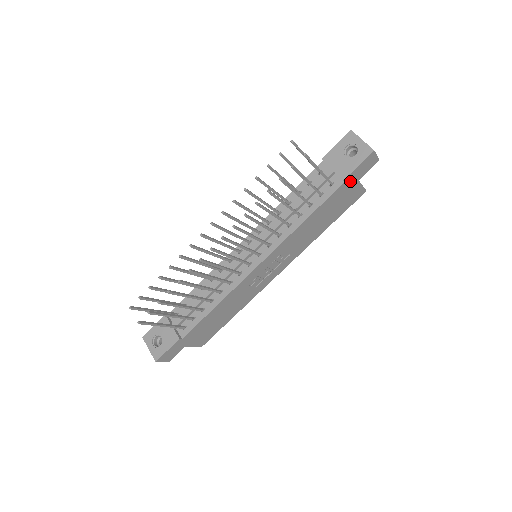
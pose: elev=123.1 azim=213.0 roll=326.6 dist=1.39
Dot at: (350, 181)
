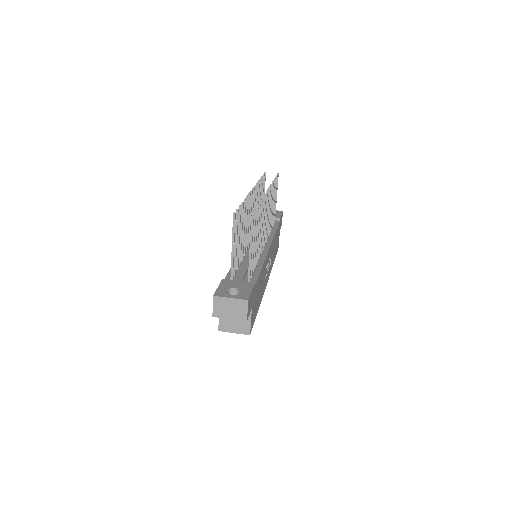
Dot at: occluded
